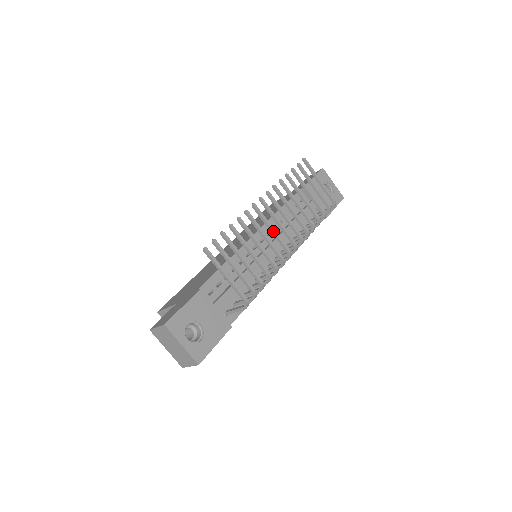
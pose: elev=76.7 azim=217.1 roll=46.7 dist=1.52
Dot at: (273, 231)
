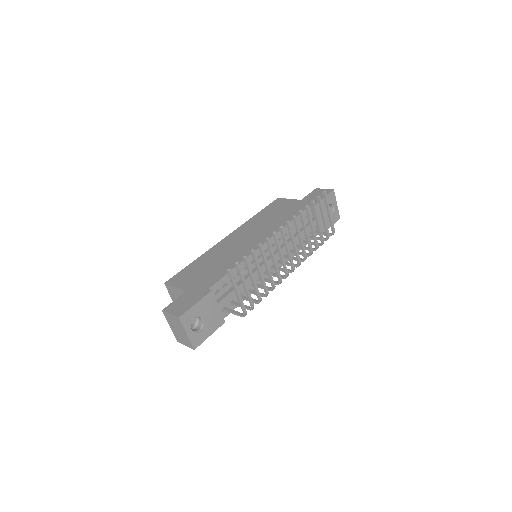
Dot at: (281, 257)
